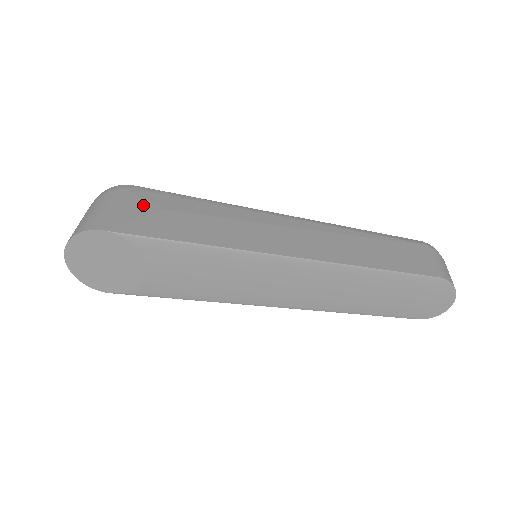
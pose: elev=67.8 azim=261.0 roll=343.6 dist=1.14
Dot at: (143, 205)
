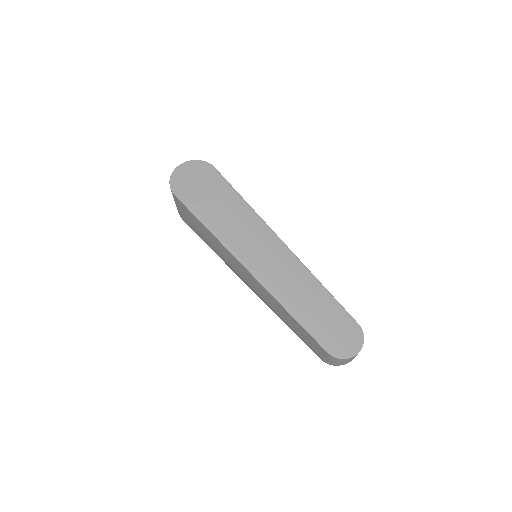
Dot at: occluded
